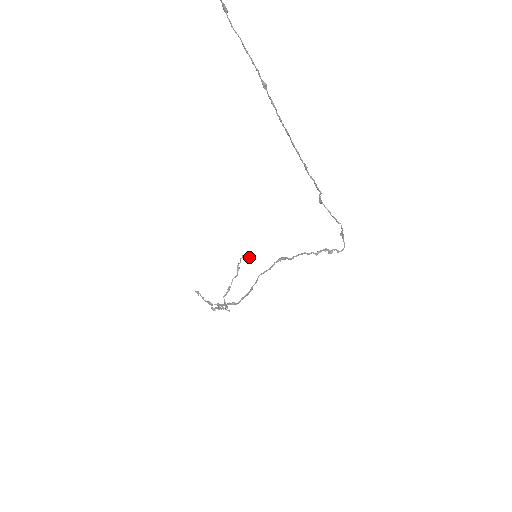
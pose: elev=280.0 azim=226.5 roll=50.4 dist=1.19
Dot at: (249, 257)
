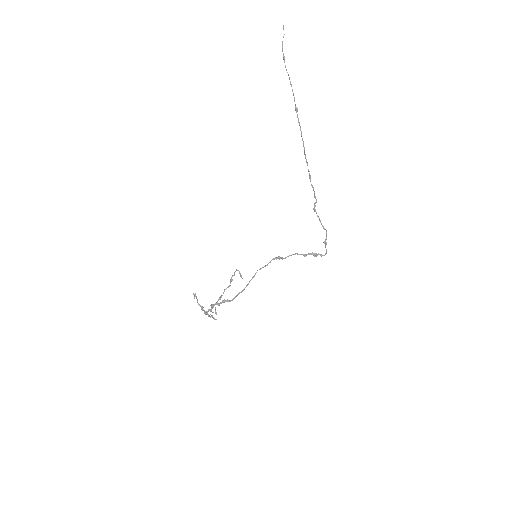
Dot at: occluded
